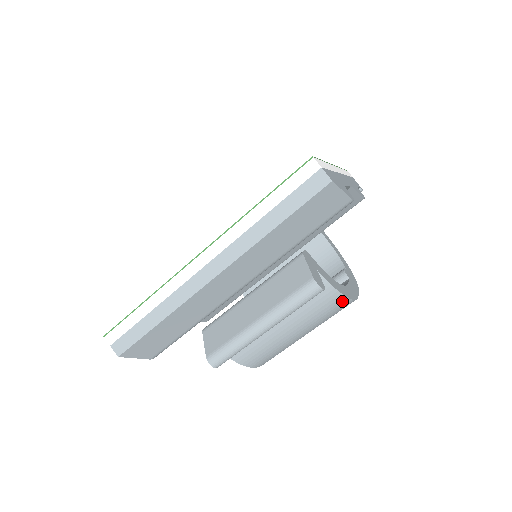
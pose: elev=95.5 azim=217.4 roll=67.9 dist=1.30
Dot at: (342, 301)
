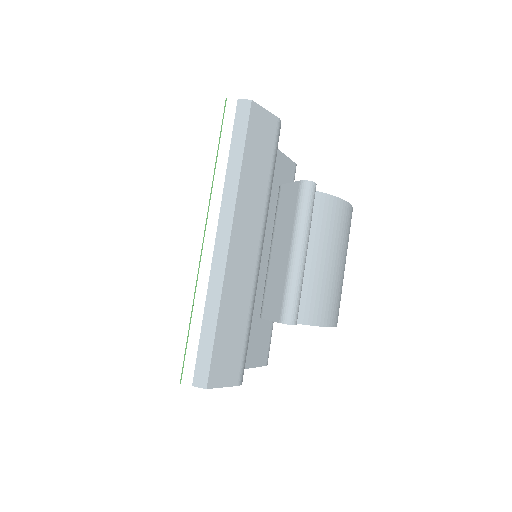
Dot at: (341, 205)
